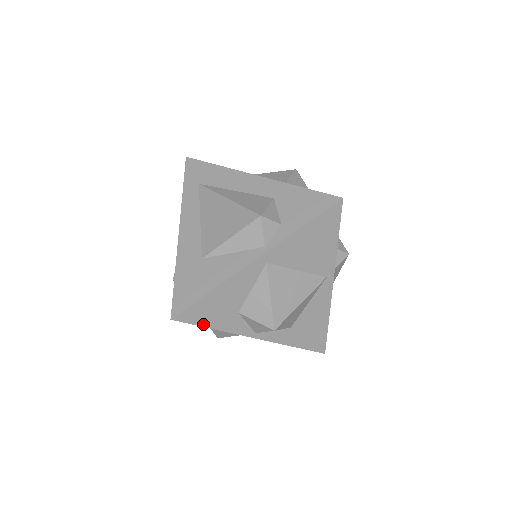
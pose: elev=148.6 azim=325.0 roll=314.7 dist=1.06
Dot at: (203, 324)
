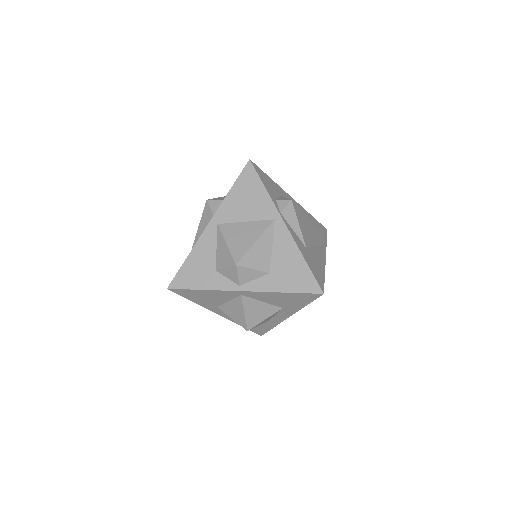
Dot at: (192, 287)
